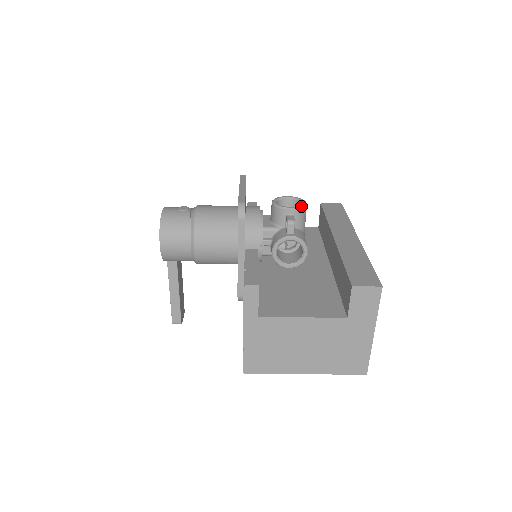
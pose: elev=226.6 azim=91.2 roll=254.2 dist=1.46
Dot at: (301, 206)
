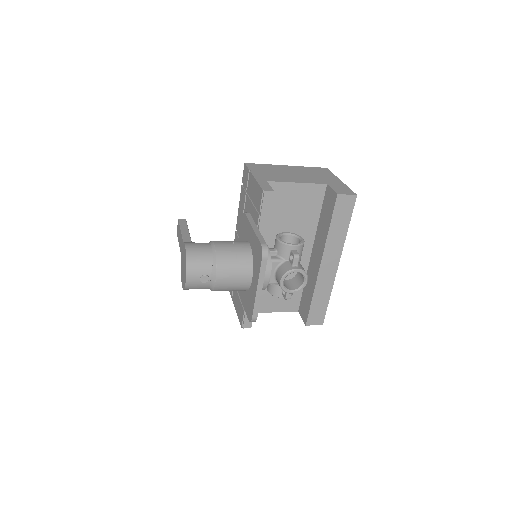
Dot at: occluded
